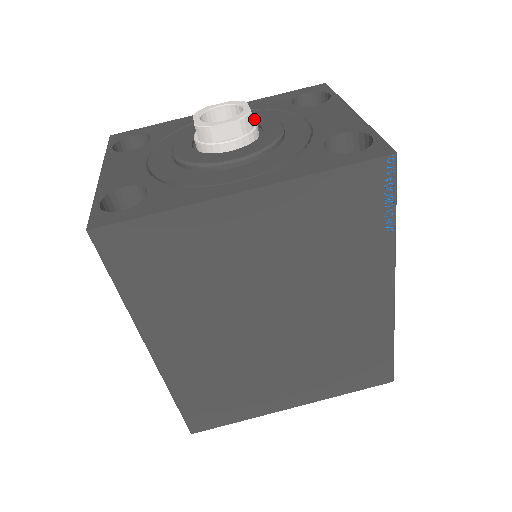
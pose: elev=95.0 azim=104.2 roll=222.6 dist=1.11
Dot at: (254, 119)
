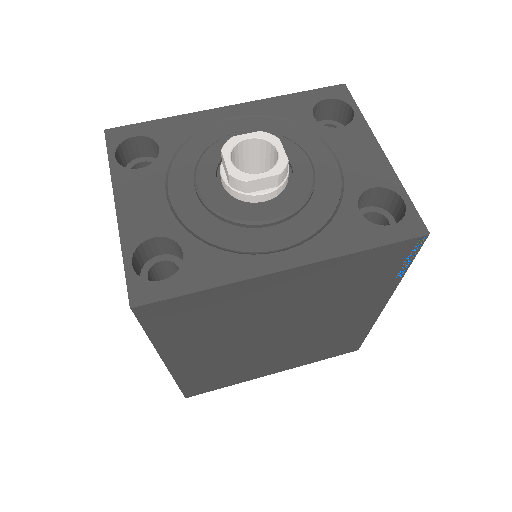
Dot at: occluded
